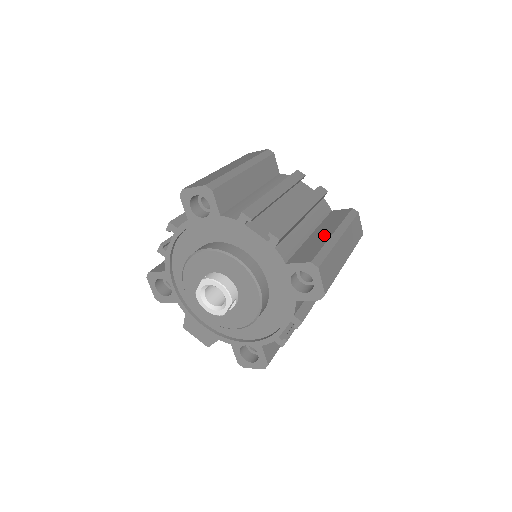
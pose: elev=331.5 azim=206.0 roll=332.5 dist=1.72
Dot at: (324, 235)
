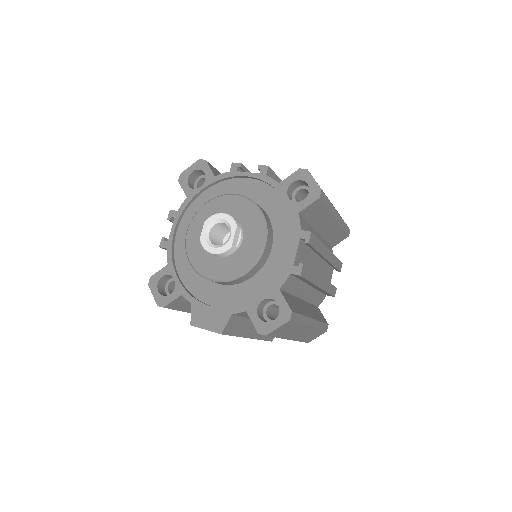
Dot at: occluded
